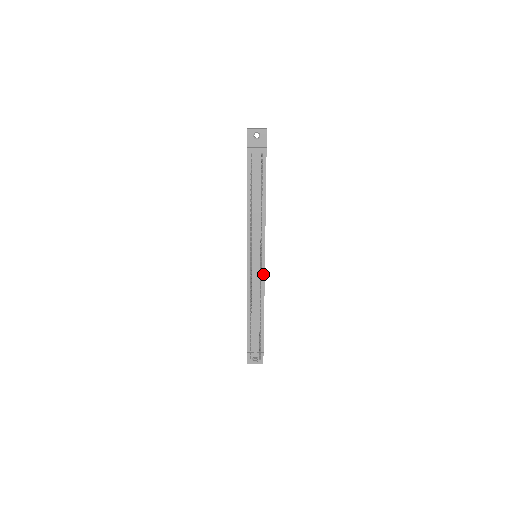
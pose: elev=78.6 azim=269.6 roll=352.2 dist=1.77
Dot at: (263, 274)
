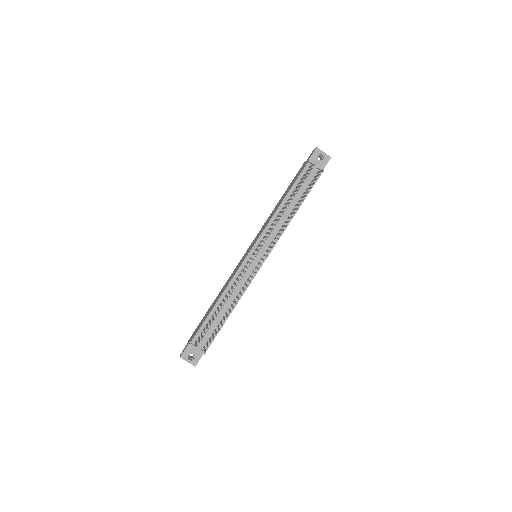
Dot at: (255, 274)
